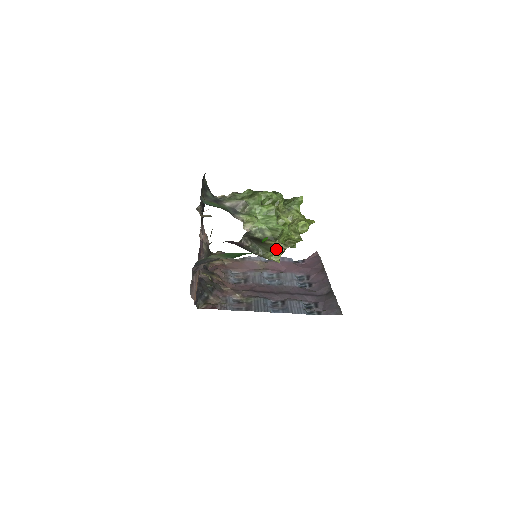
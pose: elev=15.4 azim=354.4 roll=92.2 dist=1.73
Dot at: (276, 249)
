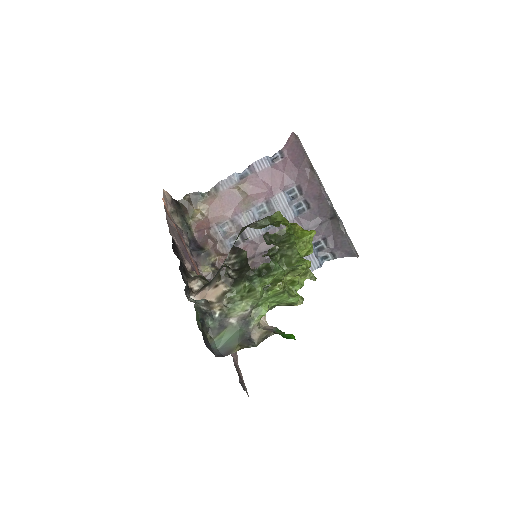
Dot at: occluded
